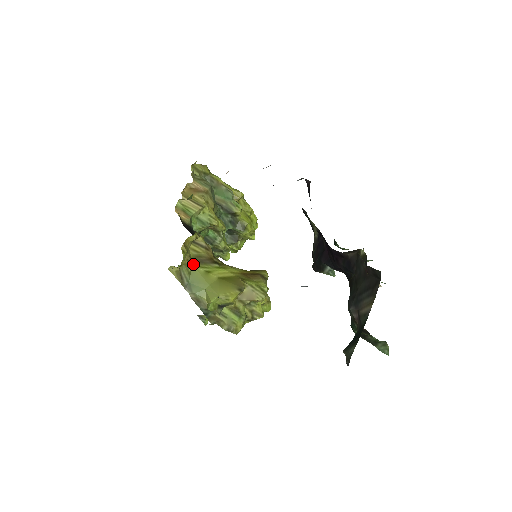
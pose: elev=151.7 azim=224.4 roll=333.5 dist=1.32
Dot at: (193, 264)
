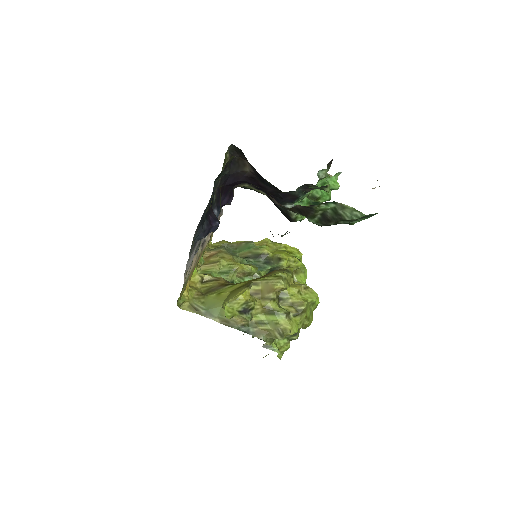
Dot at: (205, 296)
